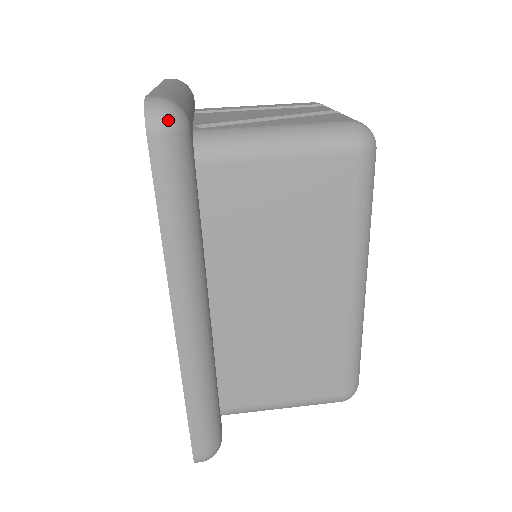
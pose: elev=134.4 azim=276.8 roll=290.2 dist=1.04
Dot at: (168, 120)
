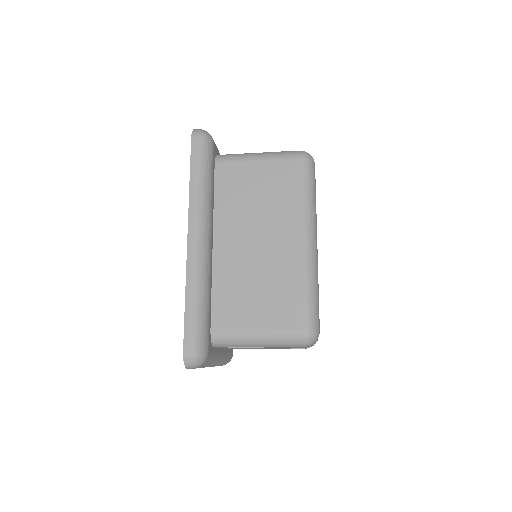
Dot at: (202, 133)
